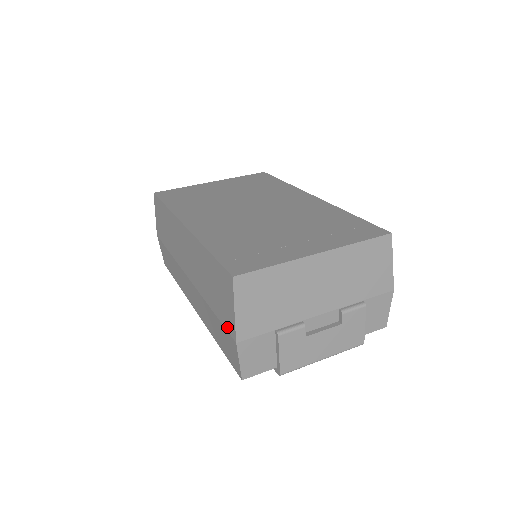
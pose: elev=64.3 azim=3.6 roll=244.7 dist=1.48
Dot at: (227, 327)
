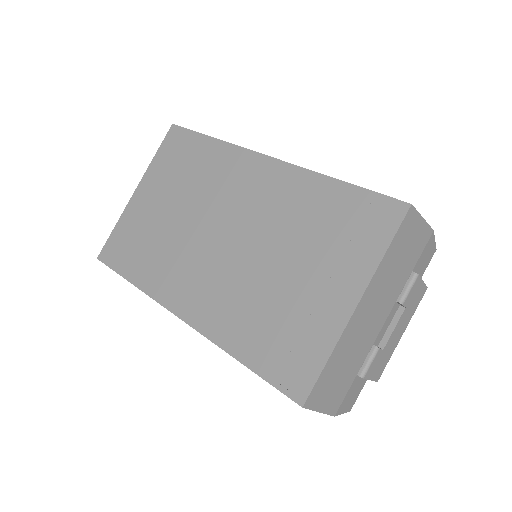
Dot at: occluded
